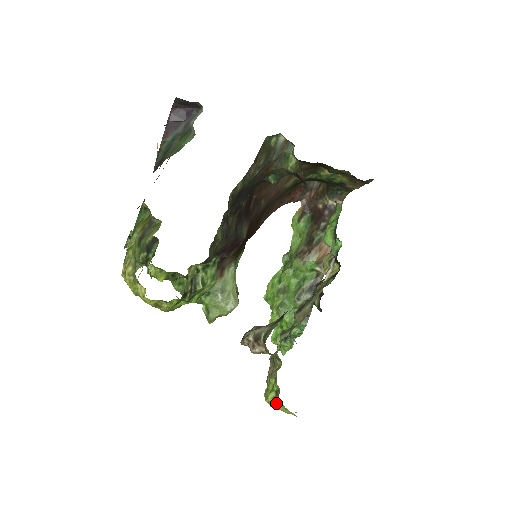
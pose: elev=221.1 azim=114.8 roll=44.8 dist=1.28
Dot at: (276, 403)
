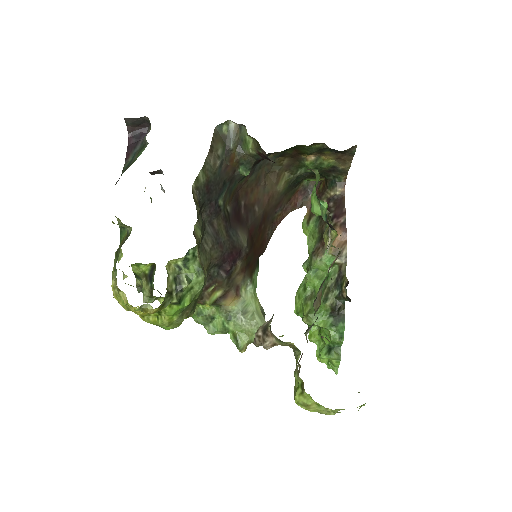
Dot at: (305, 400)
